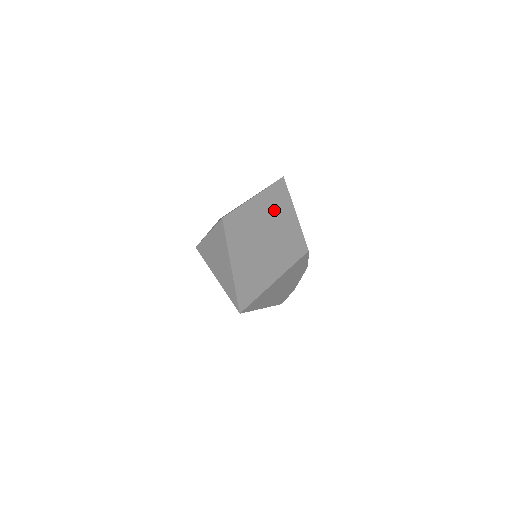
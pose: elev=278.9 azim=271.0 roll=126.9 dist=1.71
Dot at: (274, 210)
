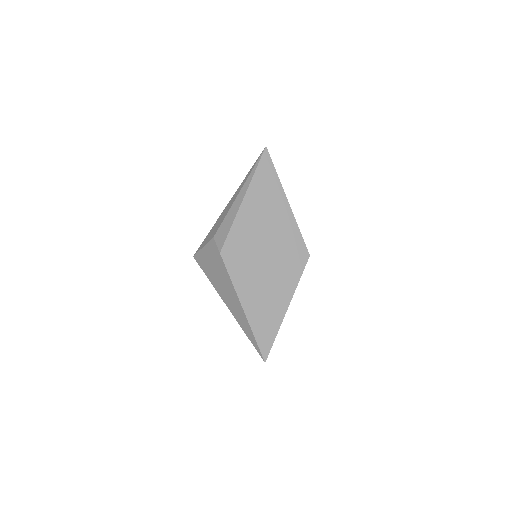
Dot at: (267, 212)
